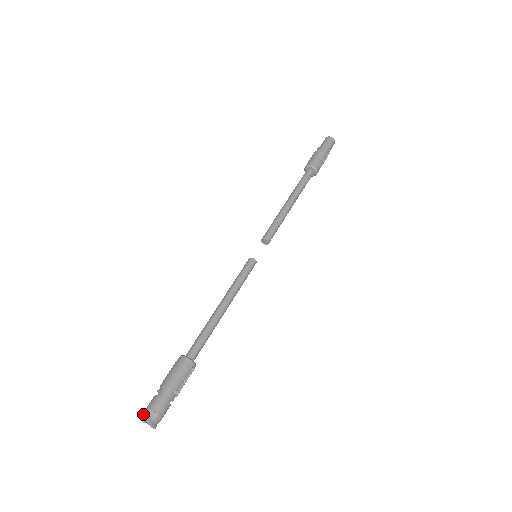
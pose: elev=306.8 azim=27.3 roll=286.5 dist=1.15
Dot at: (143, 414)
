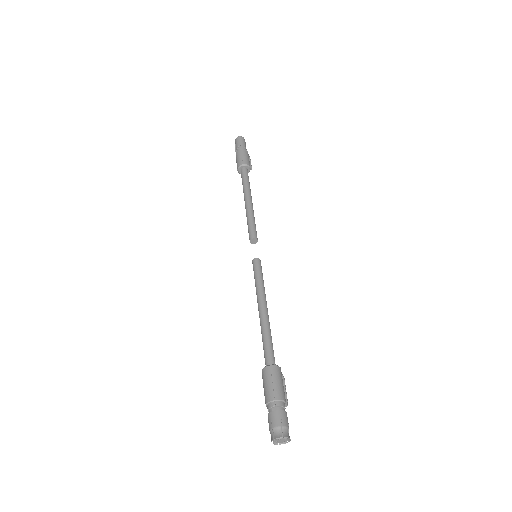
Dot at: (280, 433)
